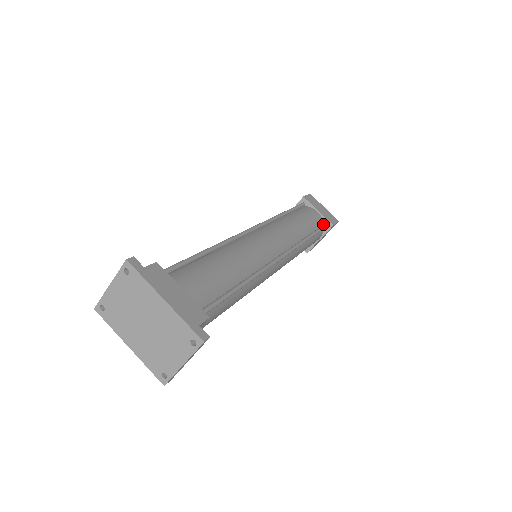
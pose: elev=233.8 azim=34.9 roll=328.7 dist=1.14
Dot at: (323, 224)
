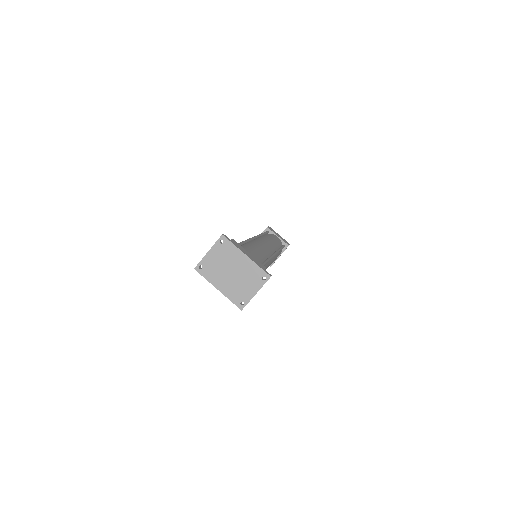
Dot at: occluded
